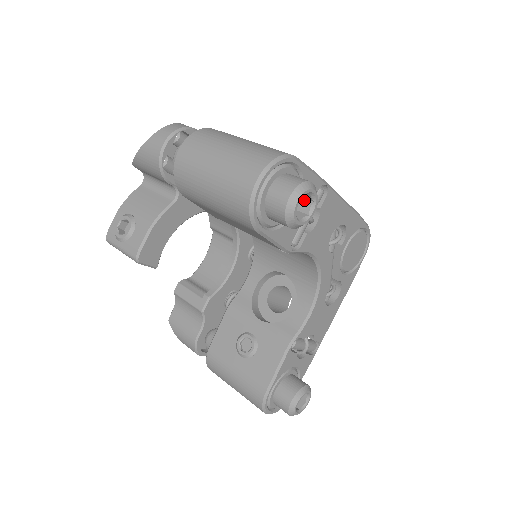
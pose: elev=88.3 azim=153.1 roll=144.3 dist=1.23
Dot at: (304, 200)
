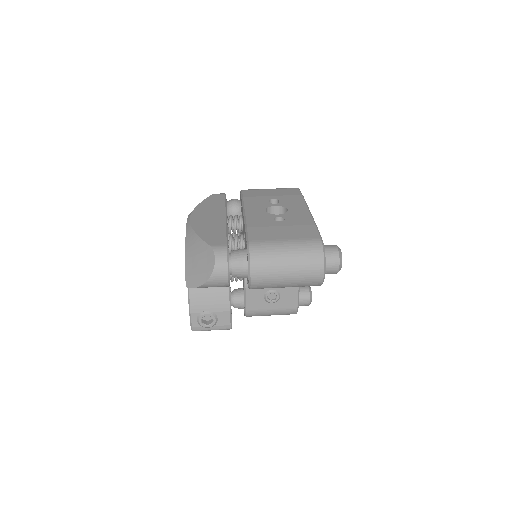
Dot at: occluded
